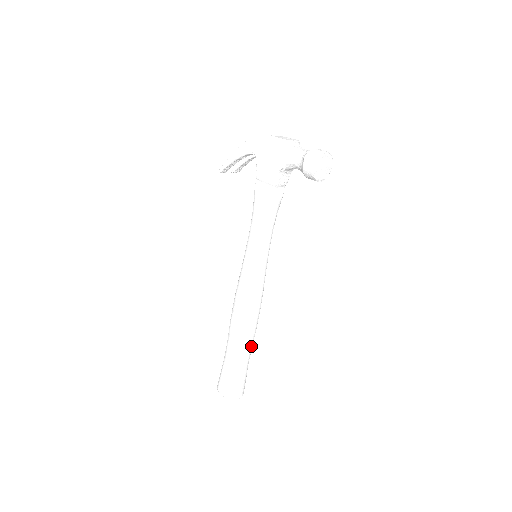
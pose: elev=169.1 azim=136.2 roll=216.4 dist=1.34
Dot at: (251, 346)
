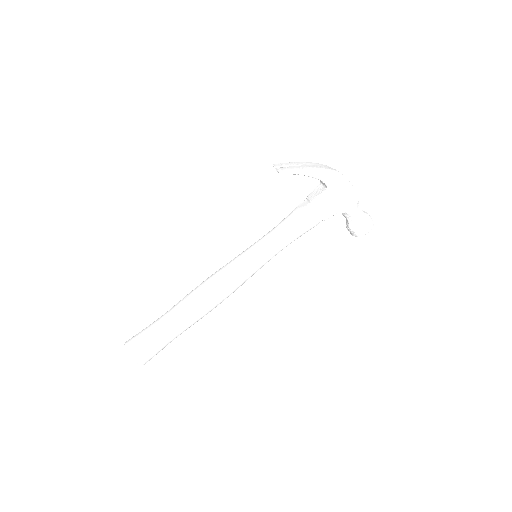
Dot at: occluded
